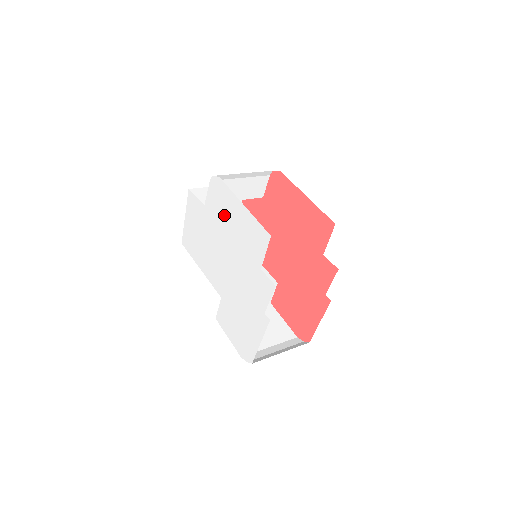
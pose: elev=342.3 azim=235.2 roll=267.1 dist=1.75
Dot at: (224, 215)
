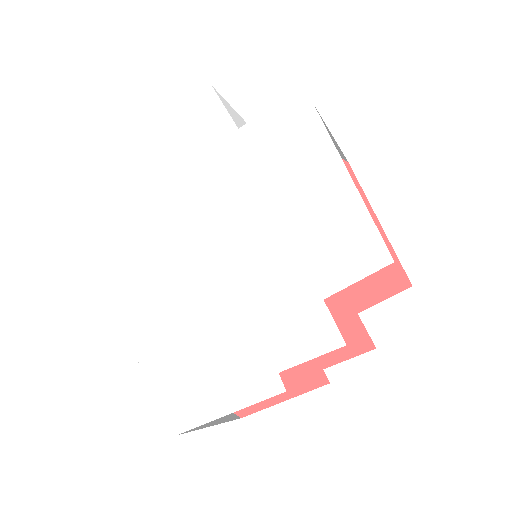
Dot at: (283, 169)
